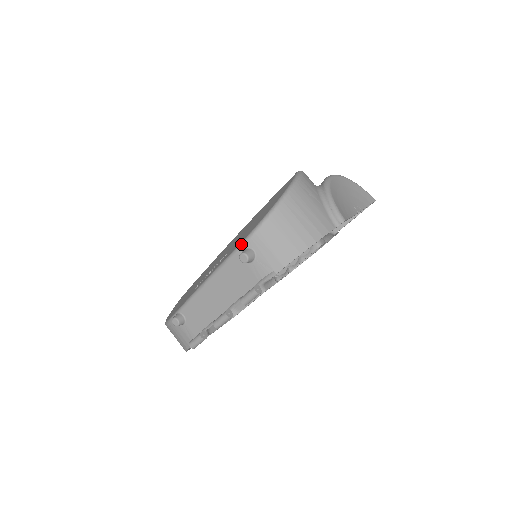
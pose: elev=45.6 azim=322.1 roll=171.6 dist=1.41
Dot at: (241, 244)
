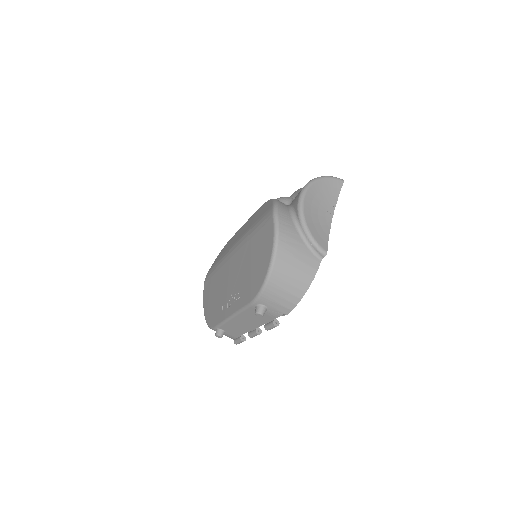
Dot at: (252, 303)
